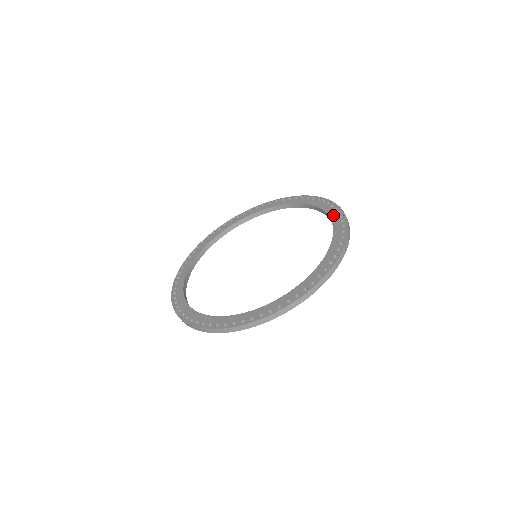
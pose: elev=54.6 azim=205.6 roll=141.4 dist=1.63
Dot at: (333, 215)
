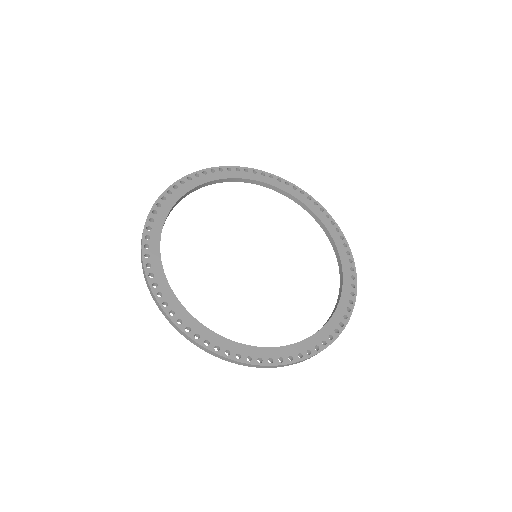
Dot at: (312, 207)
